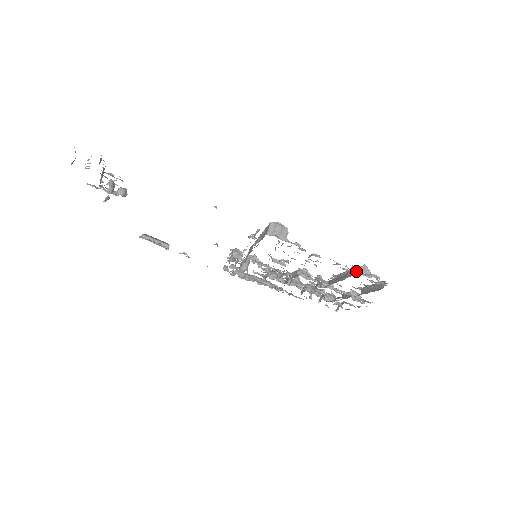
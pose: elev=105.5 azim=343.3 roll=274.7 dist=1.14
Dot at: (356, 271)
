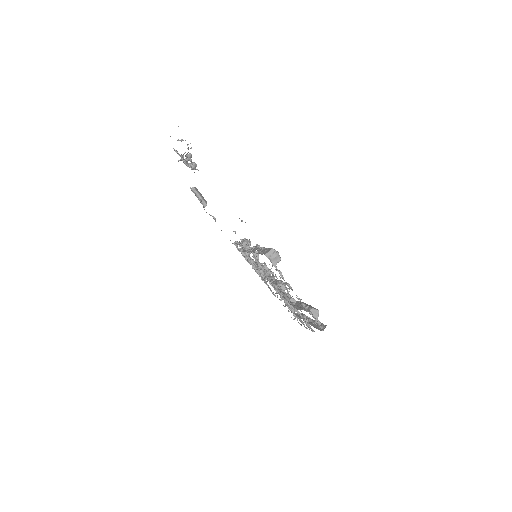
Dot at: (310, 310)
